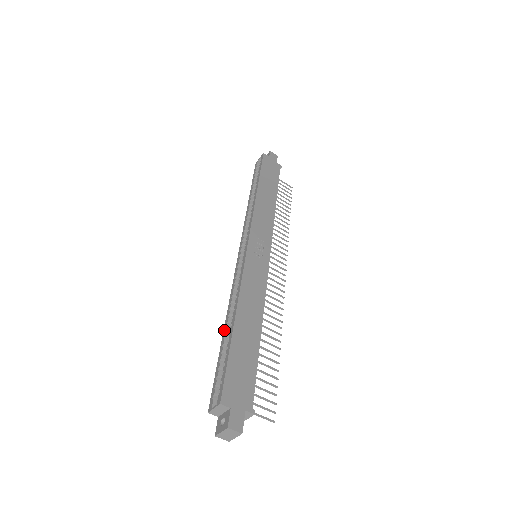
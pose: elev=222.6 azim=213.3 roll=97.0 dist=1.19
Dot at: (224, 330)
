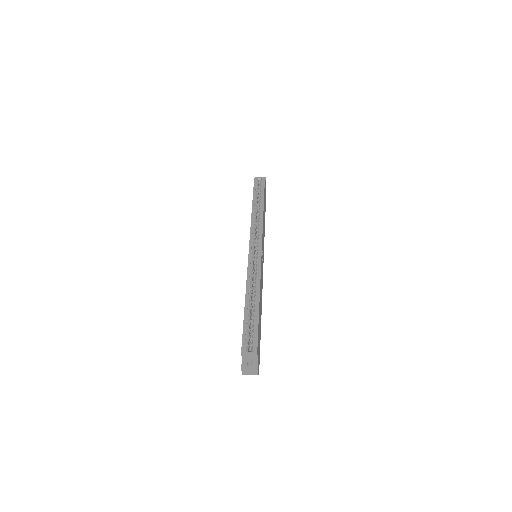
Dot at: (246, 302)
